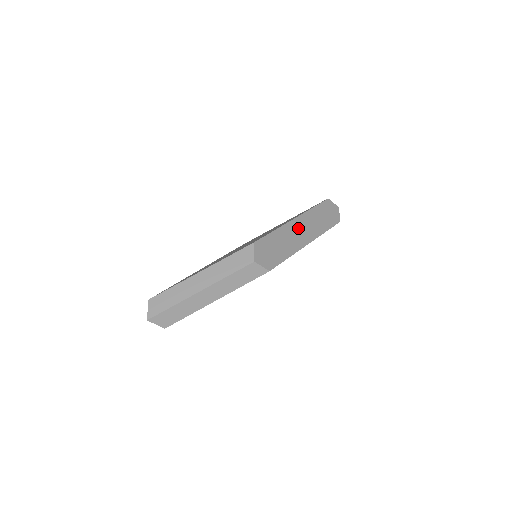
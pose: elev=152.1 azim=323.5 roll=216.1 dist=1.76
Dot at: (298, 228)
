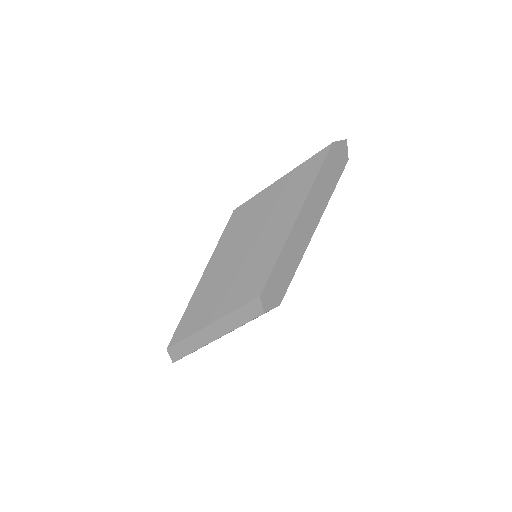
Dot at: (301, 227)
